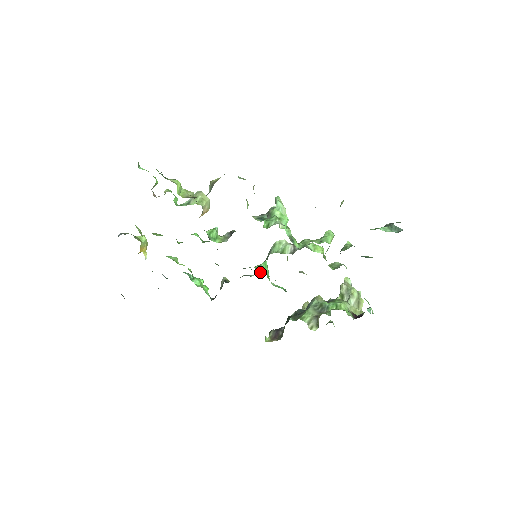
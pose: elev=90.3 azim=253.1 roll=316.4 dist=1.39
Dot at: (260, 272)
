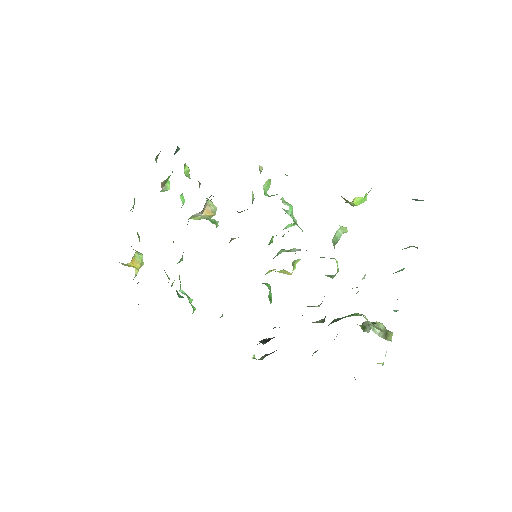
Dot at: occluded
